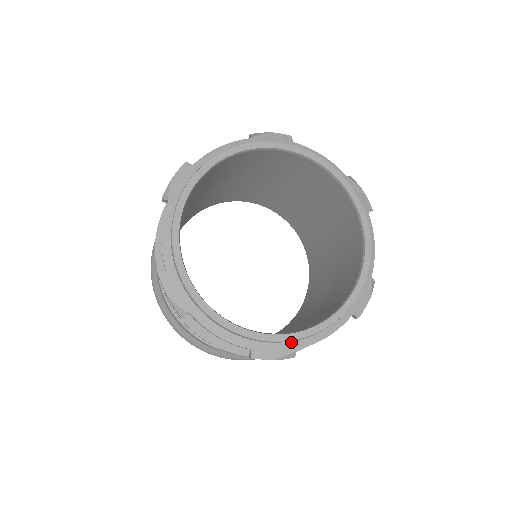
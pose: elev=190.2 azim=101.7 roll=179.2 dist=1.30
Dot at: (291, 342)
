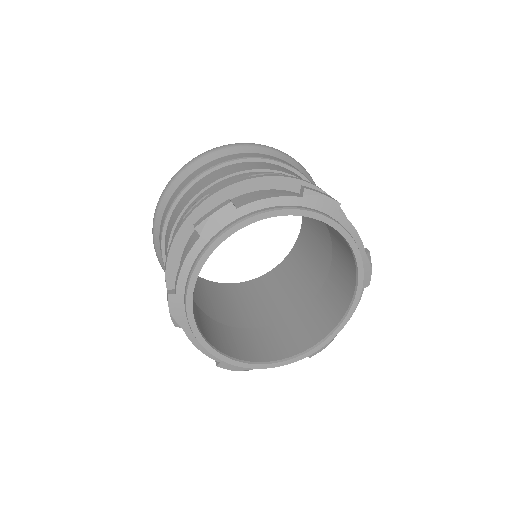
Dot at: occluded
